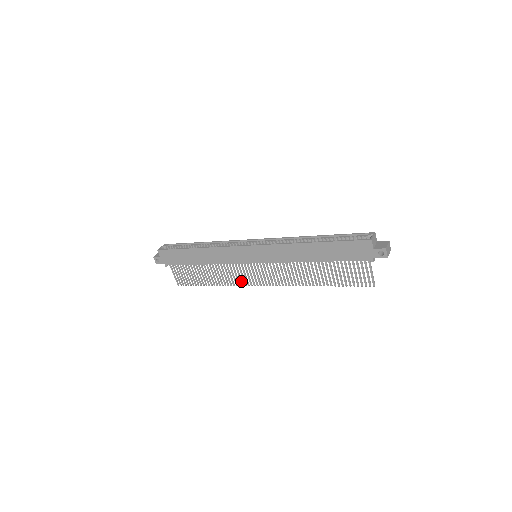
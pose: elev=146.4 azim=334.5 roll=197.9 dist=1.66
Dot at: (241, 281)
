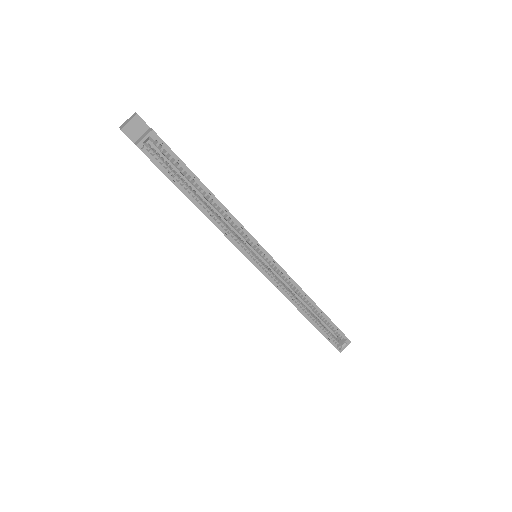
Dot at: occluded
